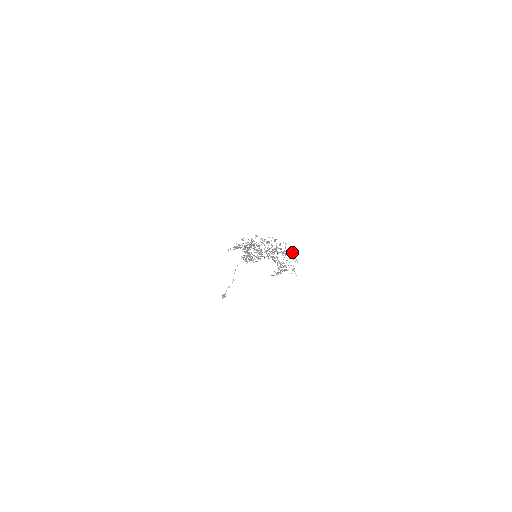
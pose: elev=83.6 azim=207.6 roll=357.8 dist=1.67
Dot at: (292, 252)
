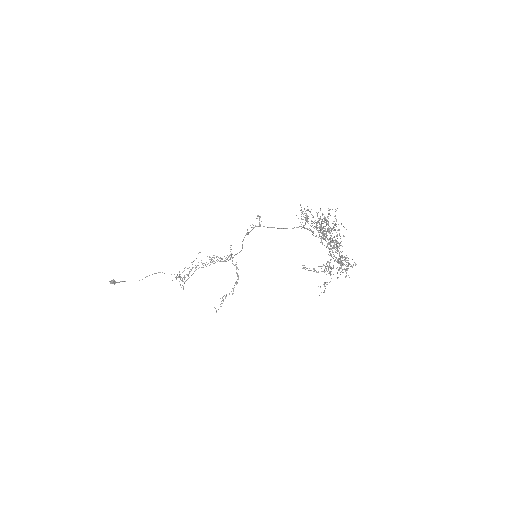
Dot at: occluded
